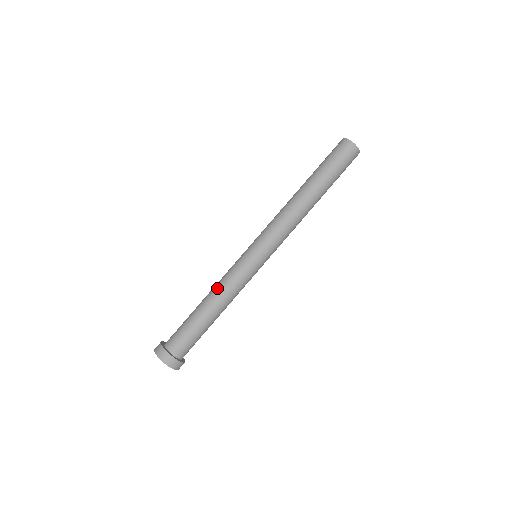
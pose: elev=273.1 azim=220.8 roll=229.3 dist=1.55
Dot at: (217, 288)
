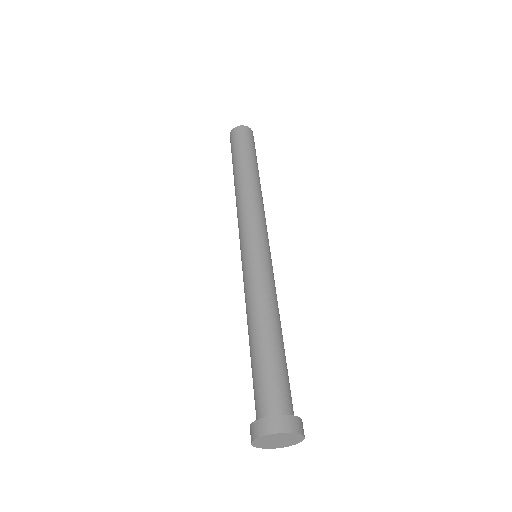
Dot at: (254, 305)
